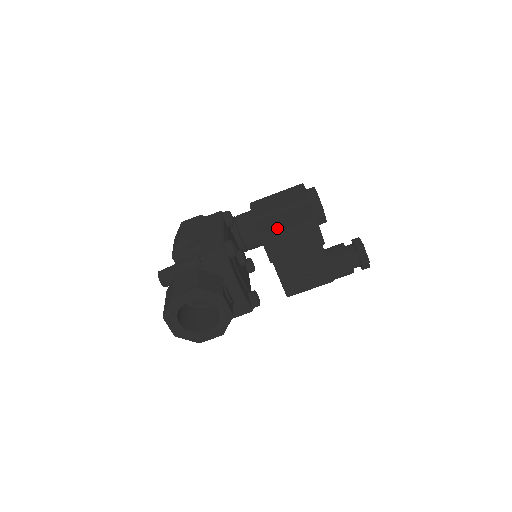
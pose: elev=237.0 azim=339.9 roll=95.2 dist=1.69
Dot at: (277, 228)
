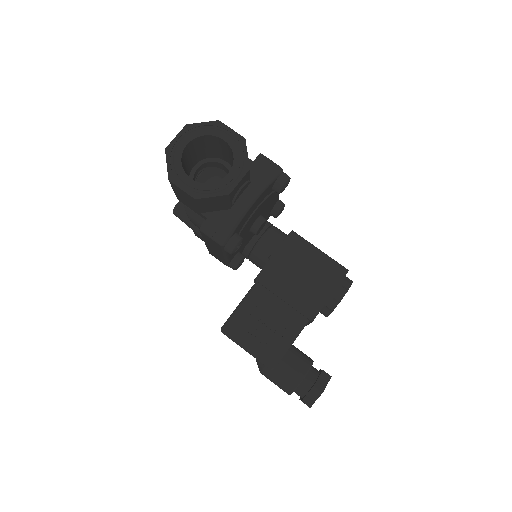
Dot at: (299, 259)
